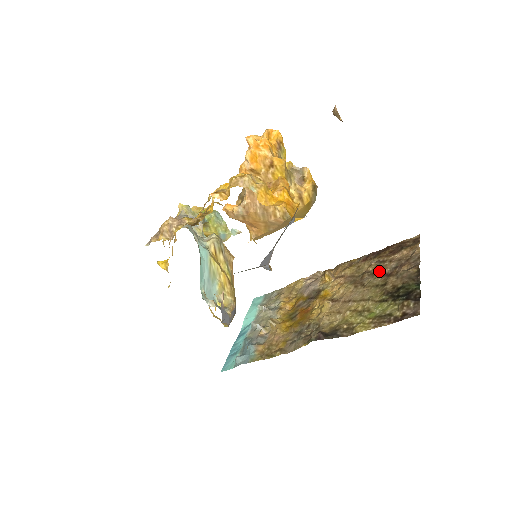
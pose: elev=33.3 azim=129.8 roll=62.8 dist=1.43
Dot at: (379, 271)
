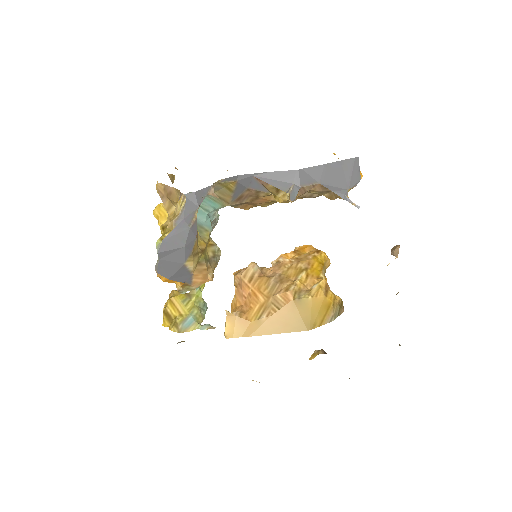
Dot at: occluded
